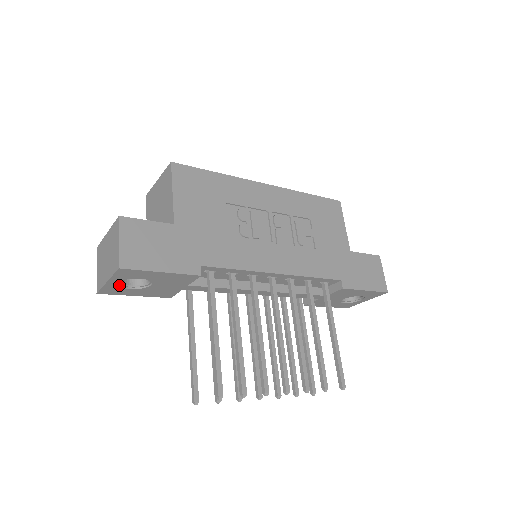
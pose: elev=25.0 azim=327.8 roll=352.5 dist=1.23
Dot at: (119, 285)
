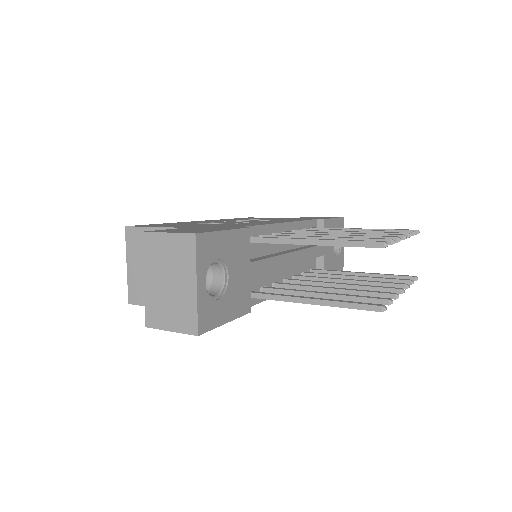
Dot at: (207, 295)
